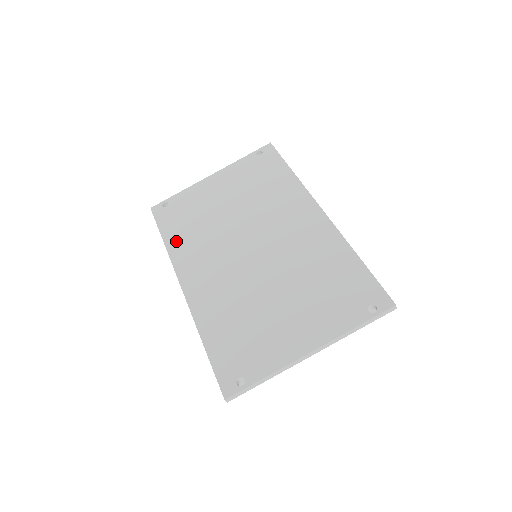
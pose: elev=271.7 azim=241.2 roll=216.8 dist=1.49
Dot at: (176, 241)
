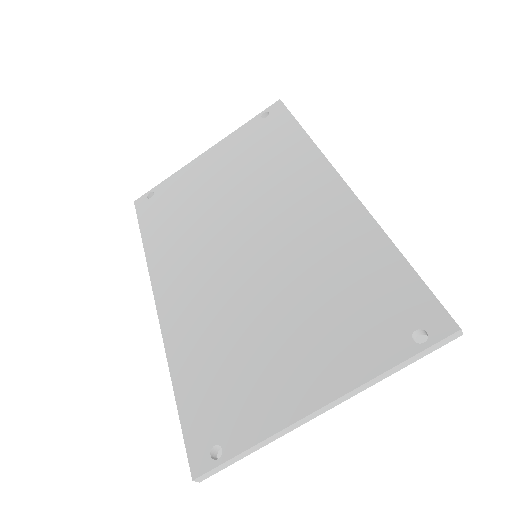
Dot at: (157, 242)
